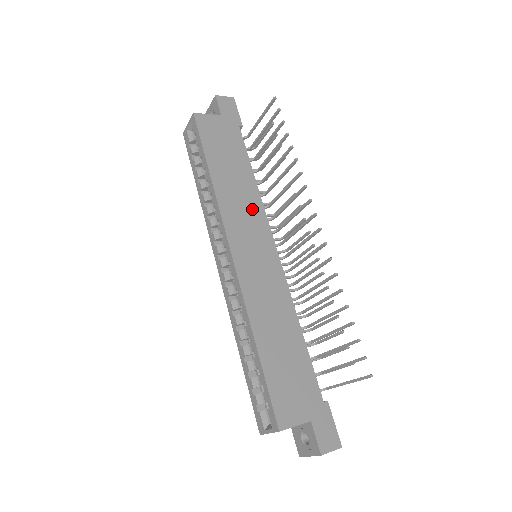
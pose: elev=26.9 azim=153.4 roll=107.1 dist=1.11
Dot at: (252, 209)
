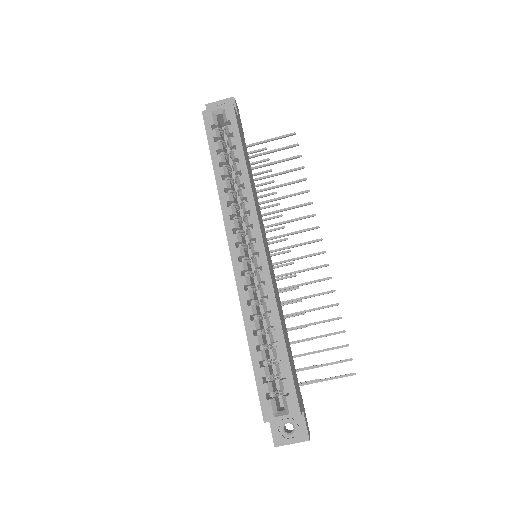
Dot at: (260, 213)
